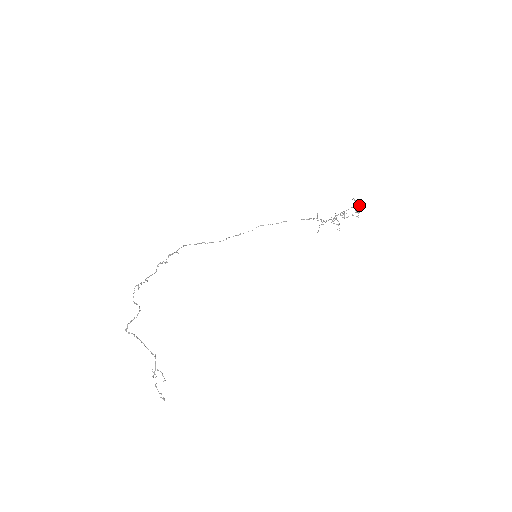
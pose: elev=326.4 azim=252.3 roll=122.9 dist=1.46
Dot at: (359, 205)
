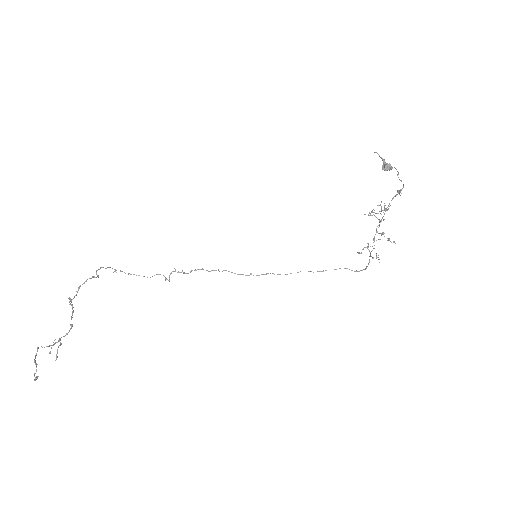
Dot at: (388, 164)
